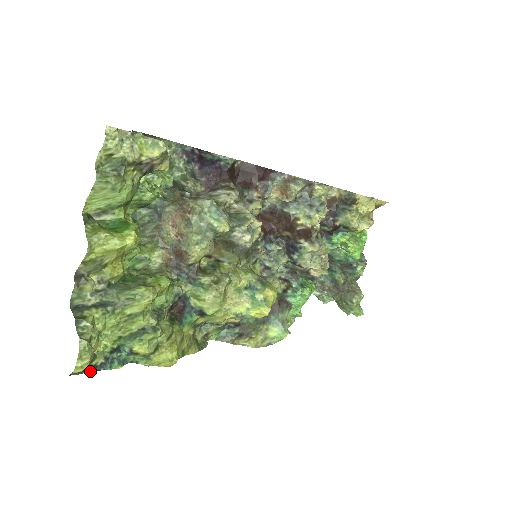
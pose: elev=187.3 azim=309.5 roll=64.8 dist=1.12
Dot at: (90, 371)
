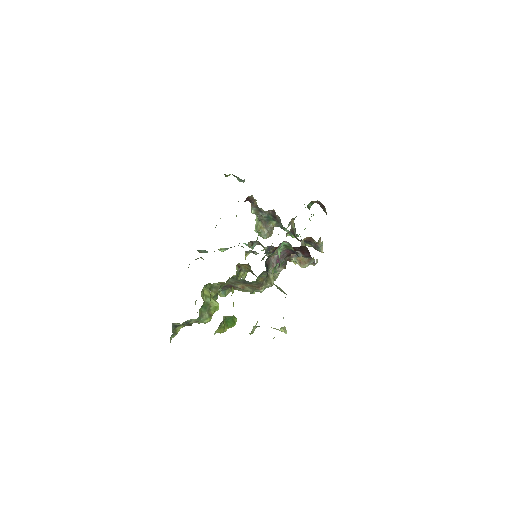
Dot at: occluded
